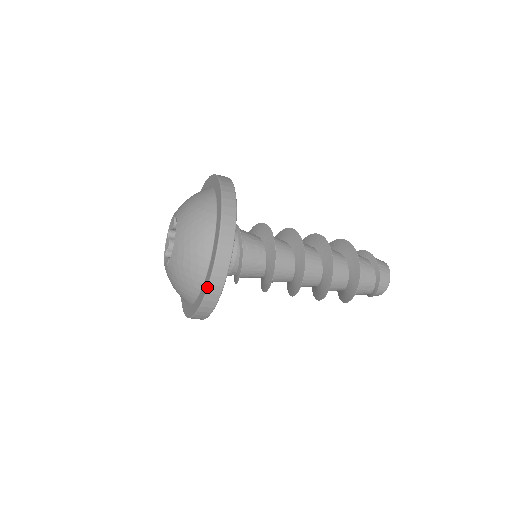
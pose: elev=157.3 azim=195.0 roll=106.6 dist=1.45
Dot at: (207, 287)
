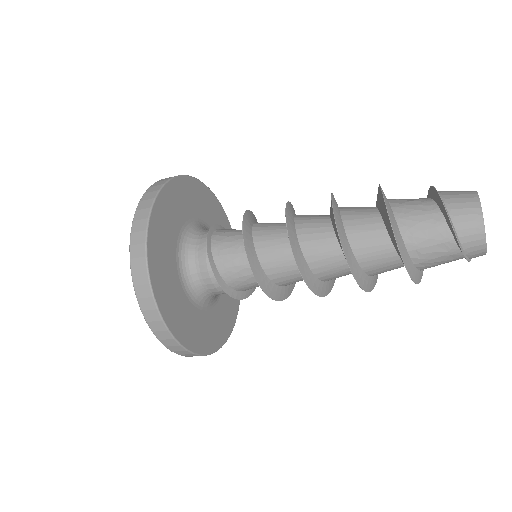
Dot at: occluded
